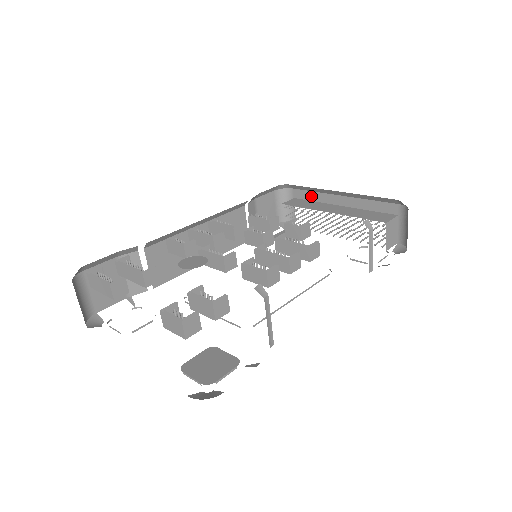
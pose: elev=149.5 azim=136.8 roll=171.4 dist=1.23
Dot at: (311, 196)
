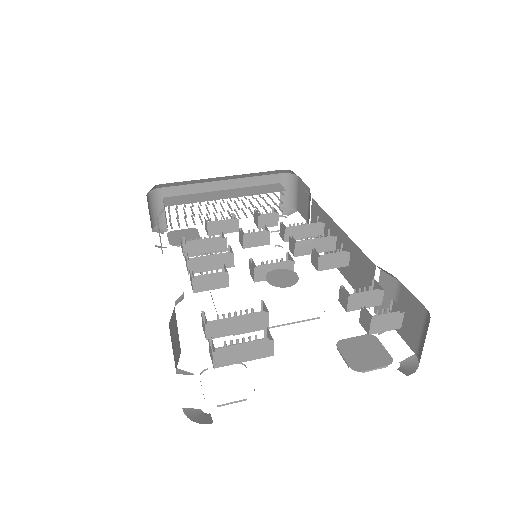
Dot at: (186, 190)
